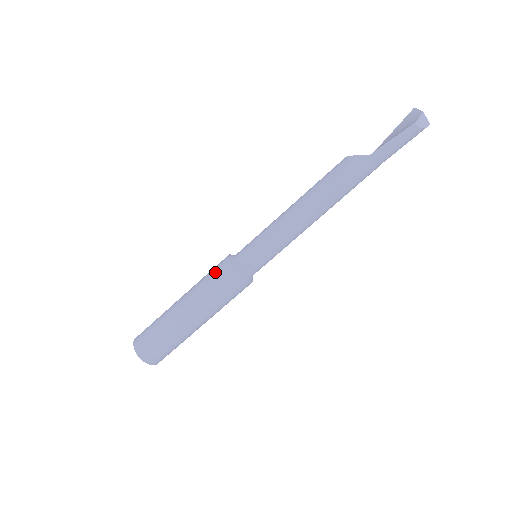
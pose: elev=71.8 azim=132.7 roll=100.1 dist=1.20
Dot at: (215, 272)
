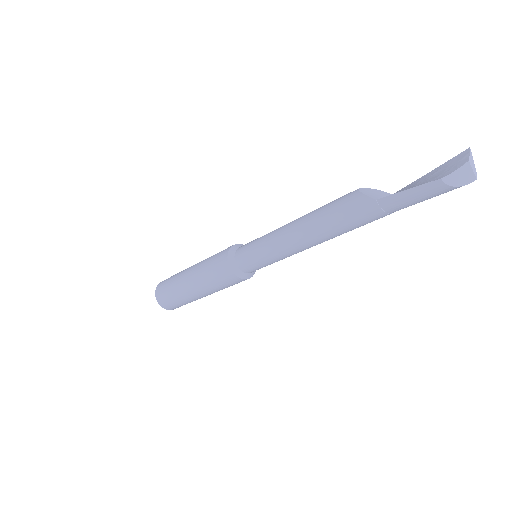
Dot at: (216, 258)
